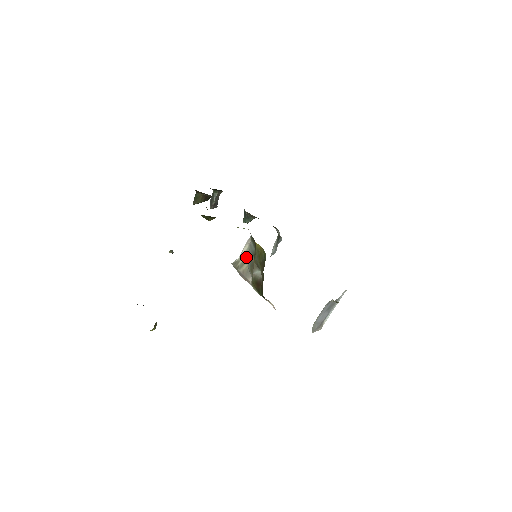
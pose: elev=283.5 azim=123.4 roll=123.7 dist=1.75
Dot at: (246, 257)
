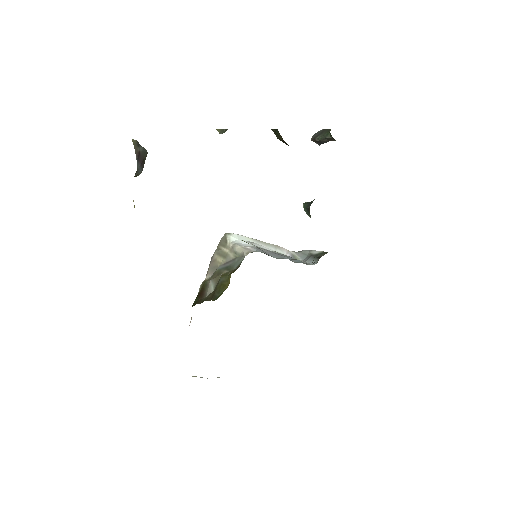
Dot at: (230, 256)
